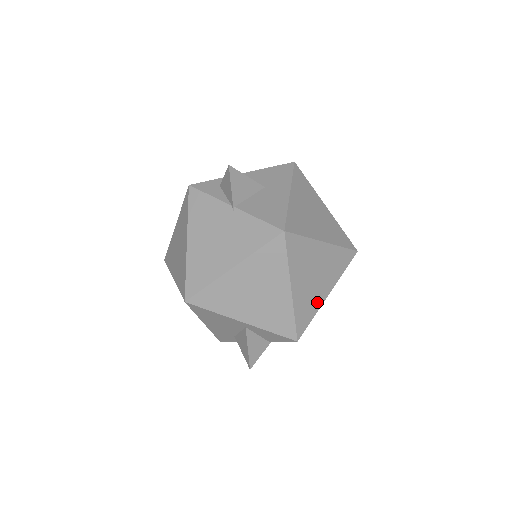
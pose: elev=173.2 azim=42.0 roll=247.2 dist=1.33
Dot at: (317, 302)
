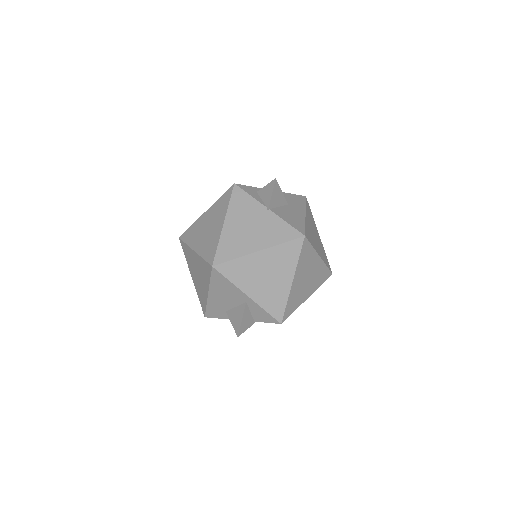
Dot at: (301, 300)
